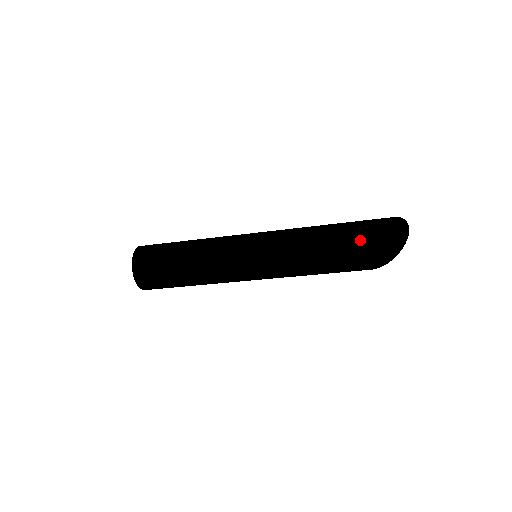
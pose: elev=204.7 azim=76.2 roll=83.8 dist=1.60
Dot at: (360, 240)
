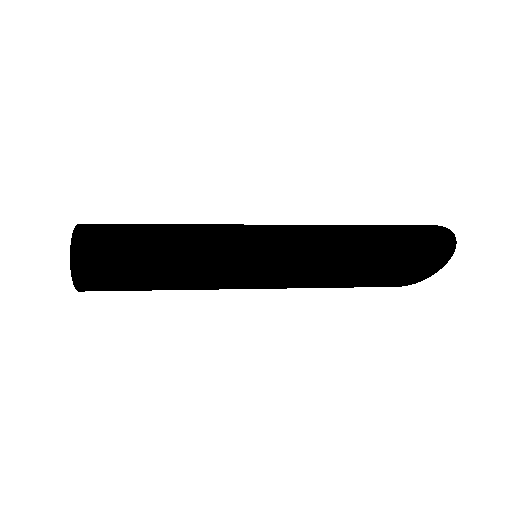
Dot at: (402, 244)
